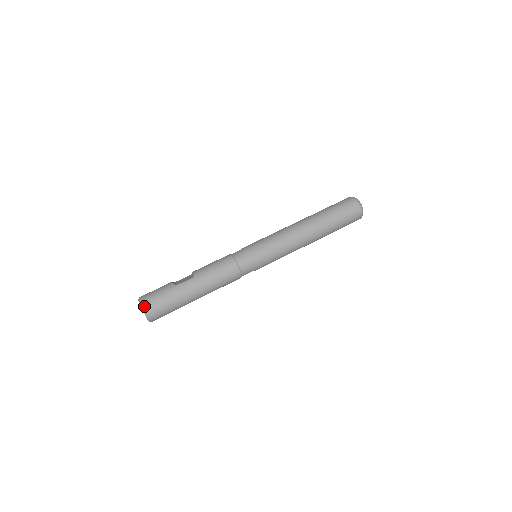
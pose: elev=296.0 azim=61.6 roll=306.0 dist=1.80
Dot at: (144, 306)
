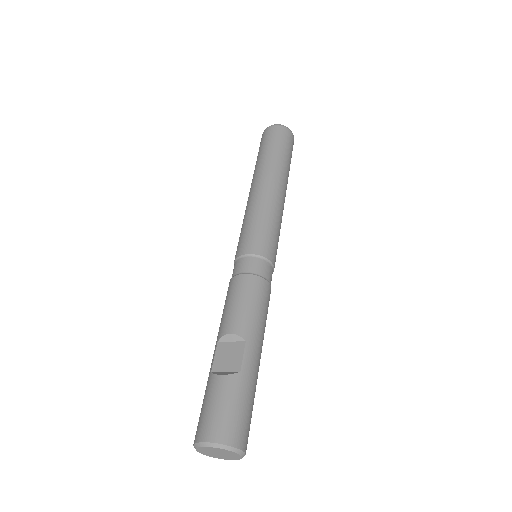
Dot at: (236, 445)
